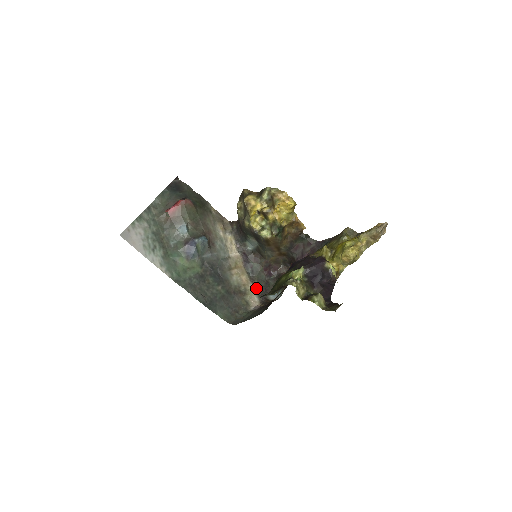
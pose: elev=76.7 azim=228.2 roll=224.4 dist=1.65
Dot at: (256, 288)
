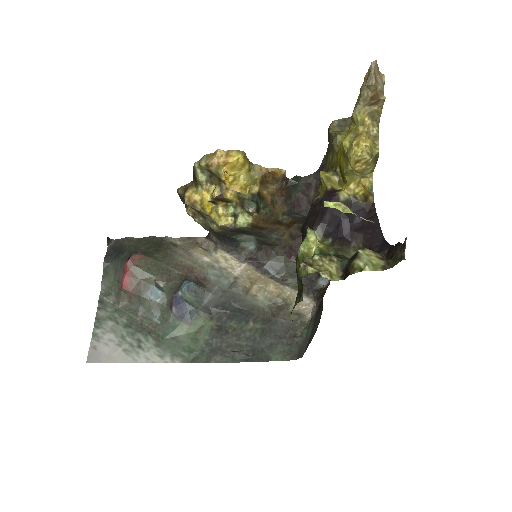
Dot at: (296, 287)
